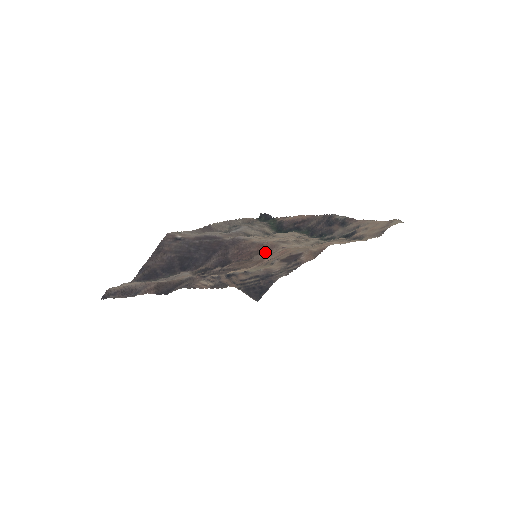
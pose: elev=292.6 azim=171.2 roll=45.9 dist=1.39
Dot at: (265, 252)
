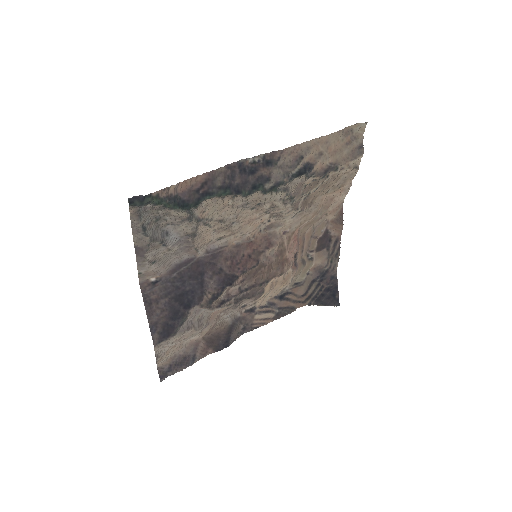
Dot at: (266, 248)
